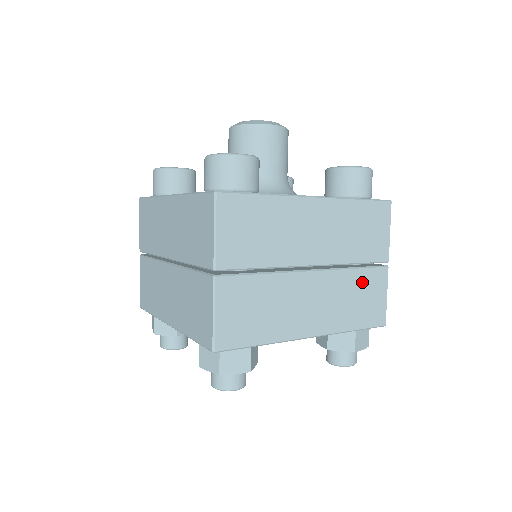
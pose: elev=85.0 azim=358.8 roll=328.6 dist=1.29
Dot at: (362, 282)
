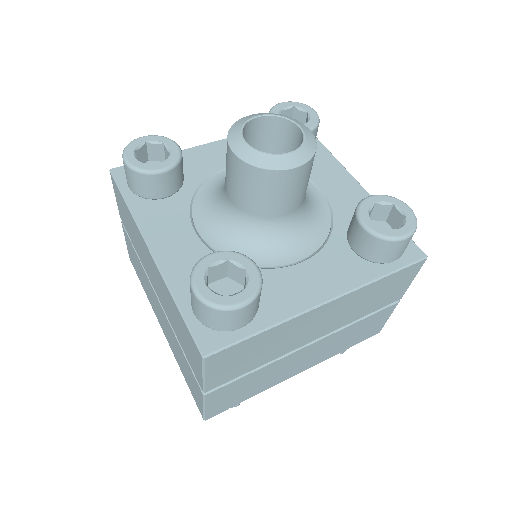
Dot at: (364, 324)
